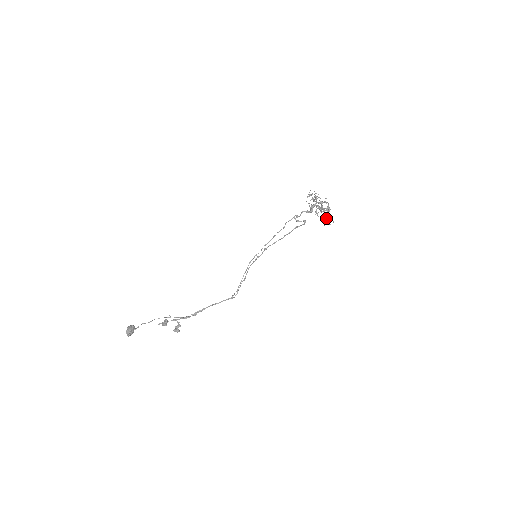
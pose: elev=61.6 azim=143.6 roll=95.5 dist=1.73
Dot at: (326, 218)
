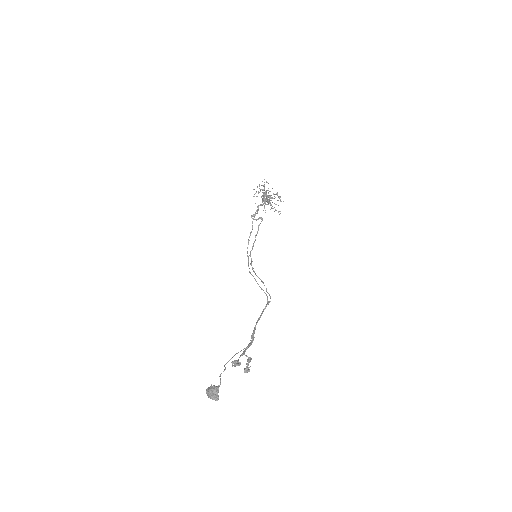
Dot at: (274, 207)
